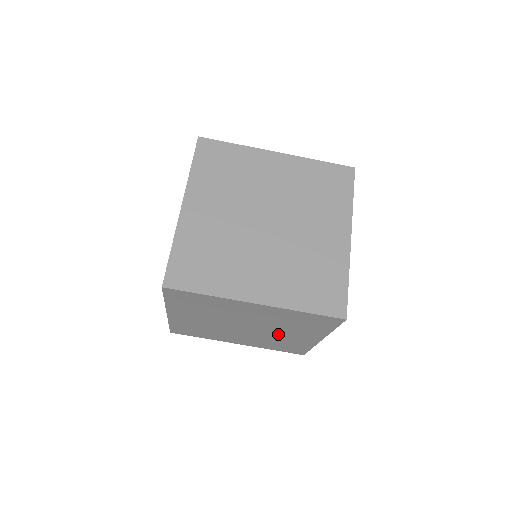
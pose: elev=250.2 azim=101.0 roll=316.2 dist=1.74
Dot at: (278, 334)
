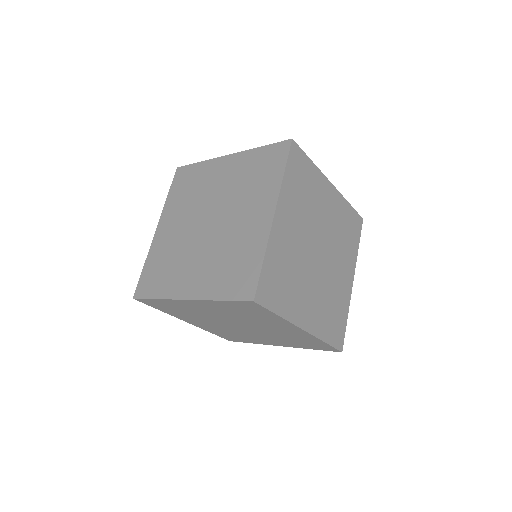
Dot at: (254, 335)
